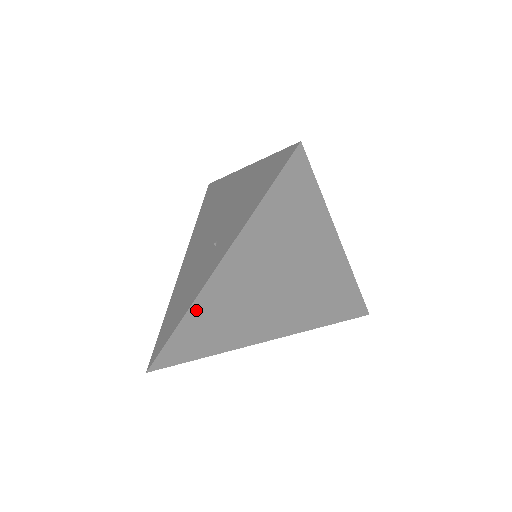
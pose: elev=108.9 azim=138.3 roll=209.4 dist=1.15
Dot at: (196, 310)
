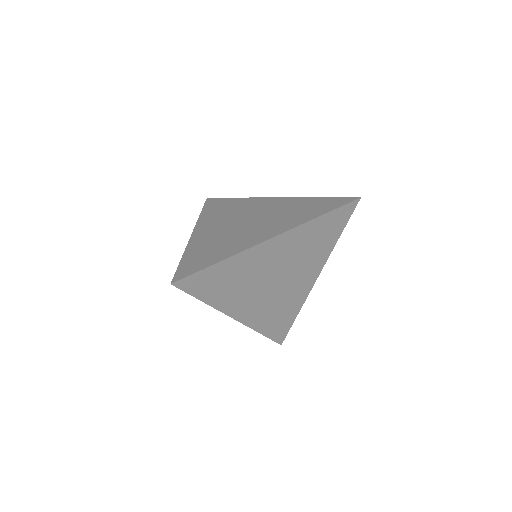
Dot at: (257, 326)
